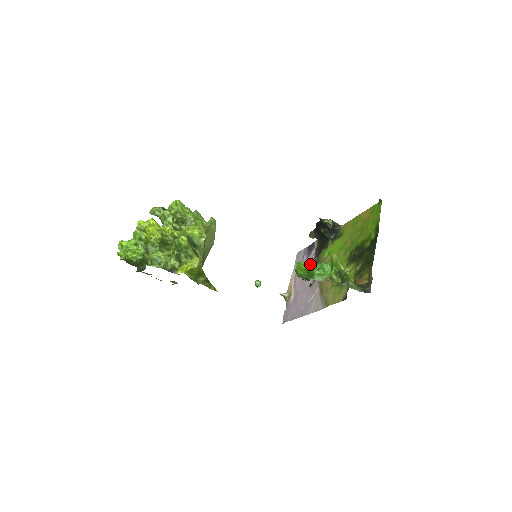
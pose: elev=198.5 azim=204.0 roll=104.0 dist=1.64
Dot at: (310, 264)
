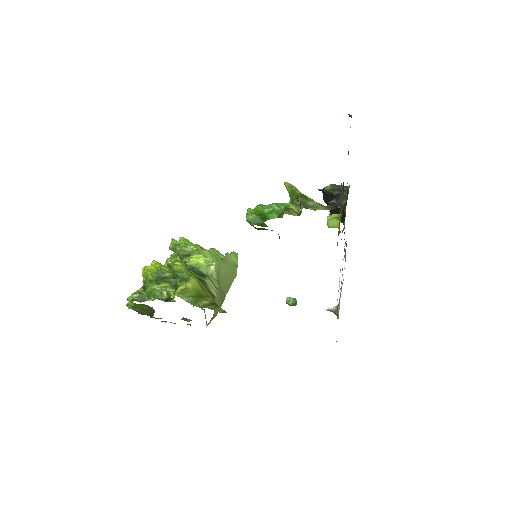
Dot at: (259, 204)
